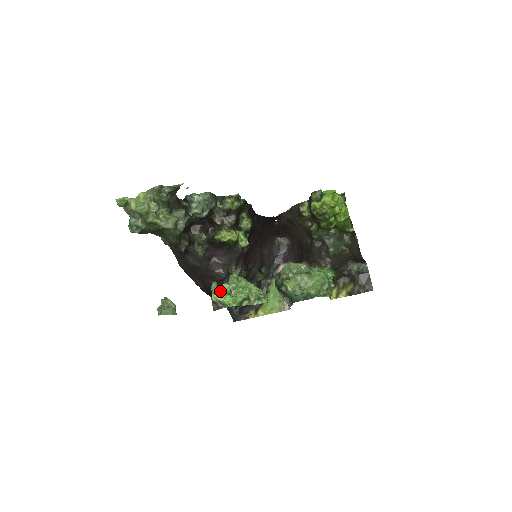
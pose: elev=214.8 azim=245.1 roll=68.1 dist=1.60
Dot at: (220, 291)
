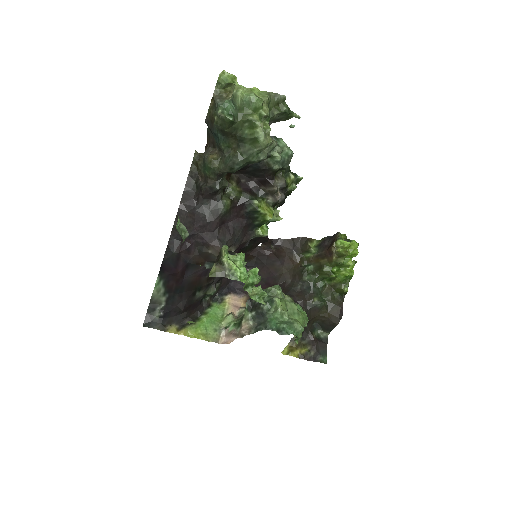
Dot at: (233, 258)
